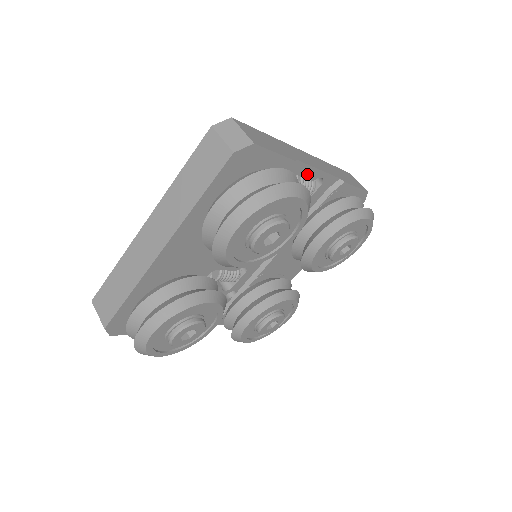
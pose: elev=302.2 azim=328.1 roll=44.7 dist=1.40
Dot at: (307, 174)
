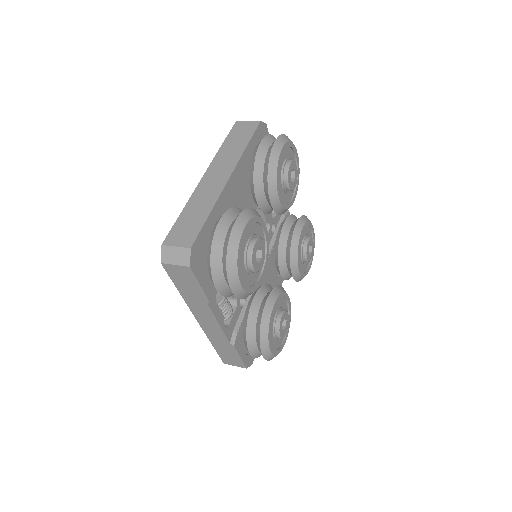
Dot at: occluded
